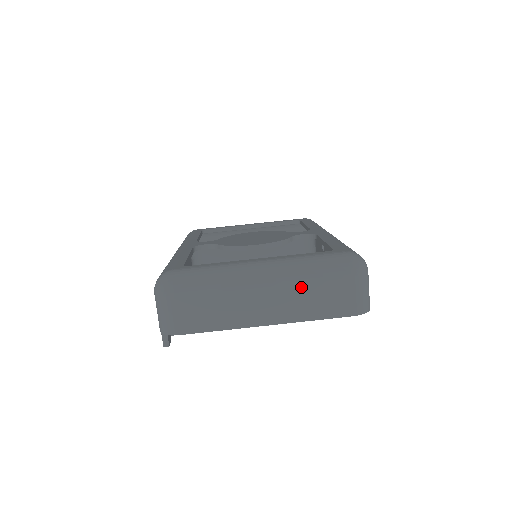
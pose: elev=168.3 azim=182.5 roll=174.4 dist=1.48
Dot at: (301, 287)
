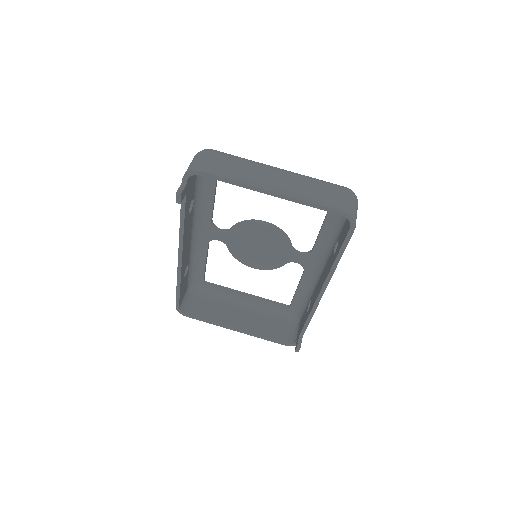
Dot at: (306, 182)
